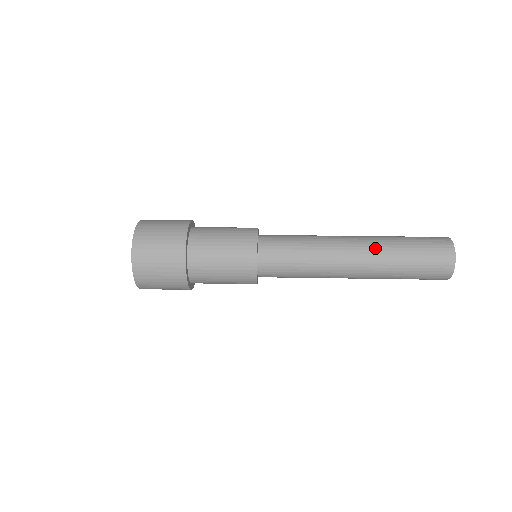
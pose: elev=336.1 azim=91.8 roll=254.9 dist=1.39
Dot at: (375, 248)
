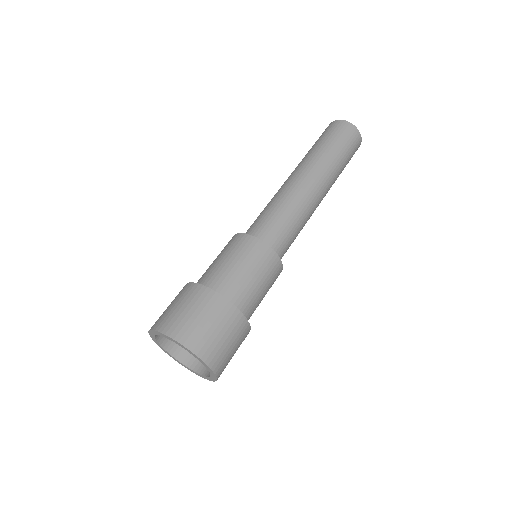
Dot at: (326, 172)
